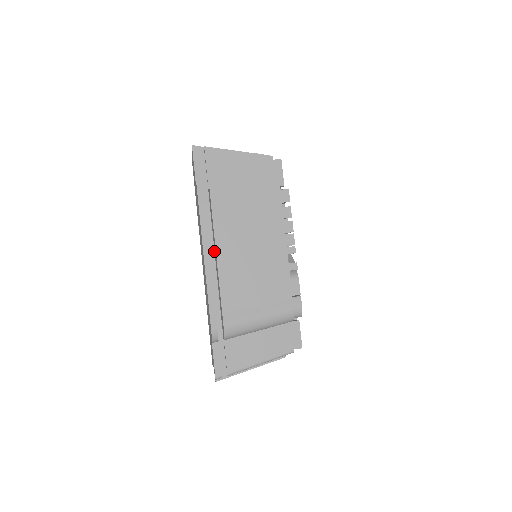
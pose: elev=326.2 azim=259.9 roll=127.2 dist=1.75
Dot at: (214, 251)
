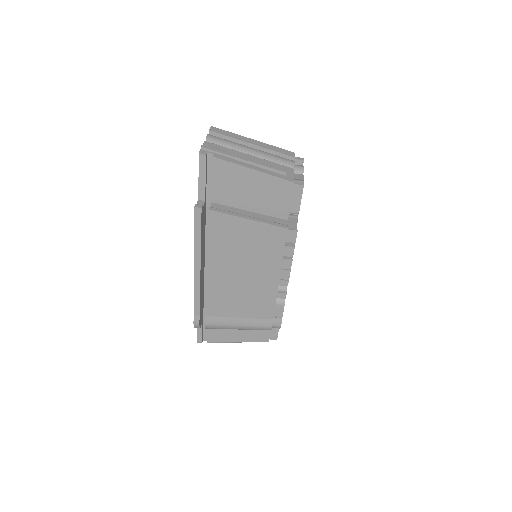
Dot at: occluded
